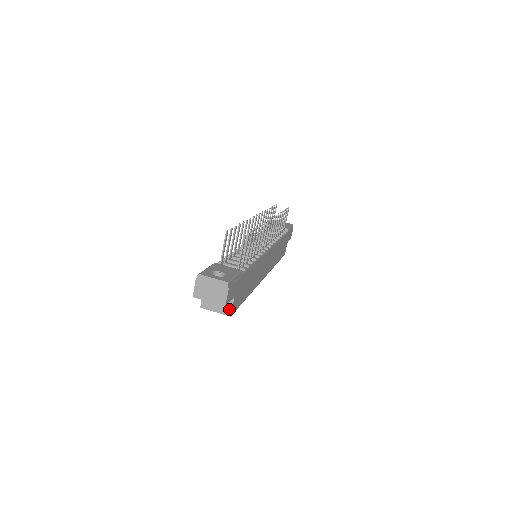
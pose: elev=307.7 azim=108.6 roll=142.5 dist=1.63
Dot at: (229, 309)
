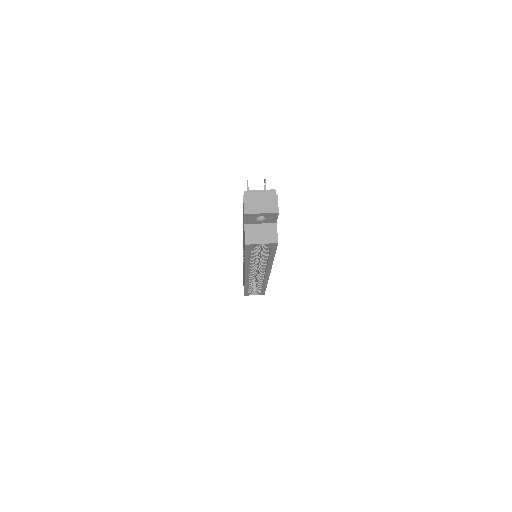
Dot at: (275, 236)
